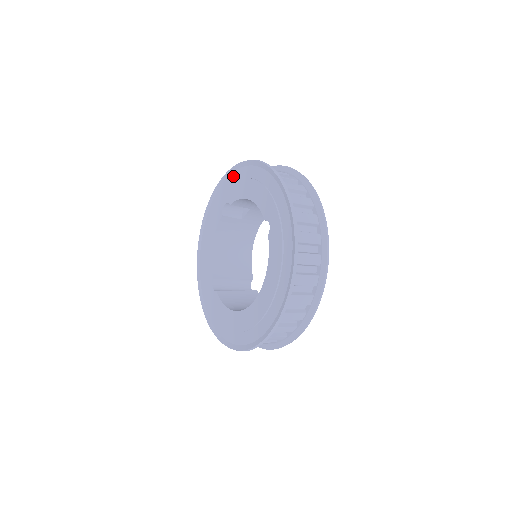
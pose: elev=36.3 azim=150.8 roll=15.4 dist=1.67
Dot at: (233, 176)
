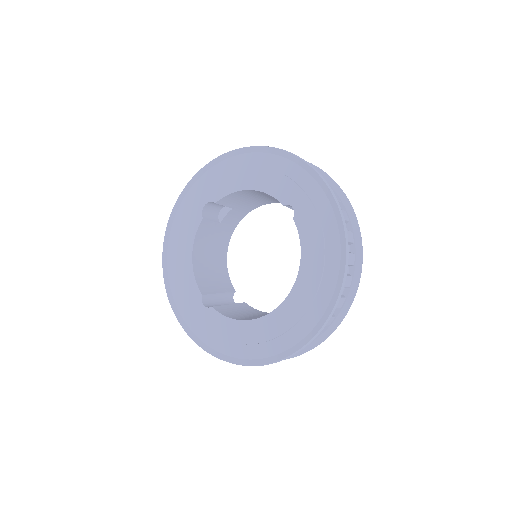
Dot at: (212, 172)
